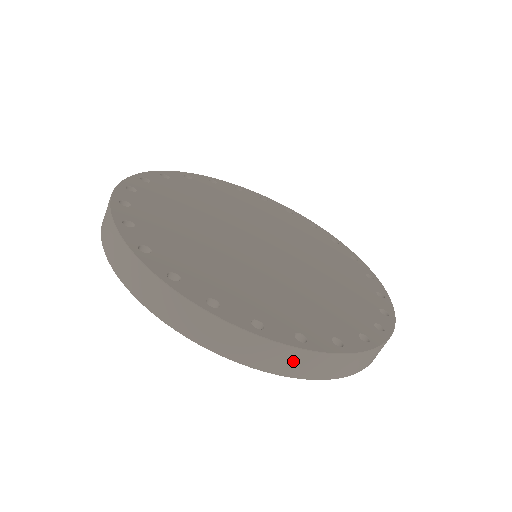
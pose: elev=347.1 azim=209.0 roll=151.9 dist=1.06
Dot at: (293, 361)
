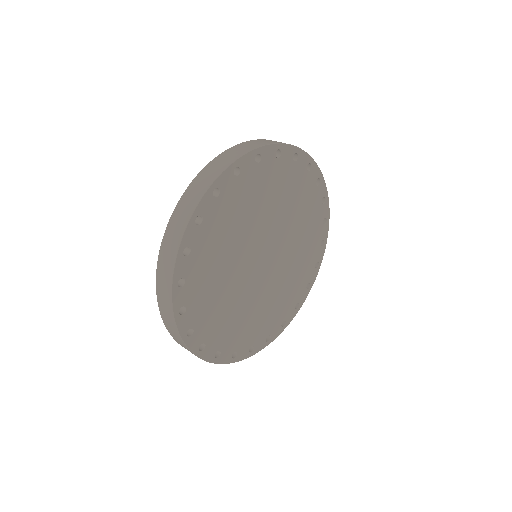
Dot at: occluded
